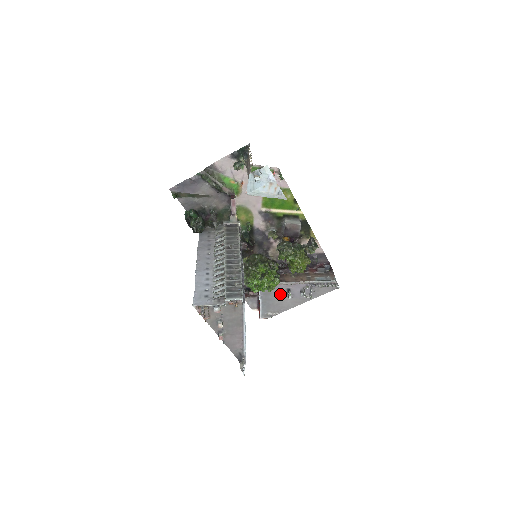
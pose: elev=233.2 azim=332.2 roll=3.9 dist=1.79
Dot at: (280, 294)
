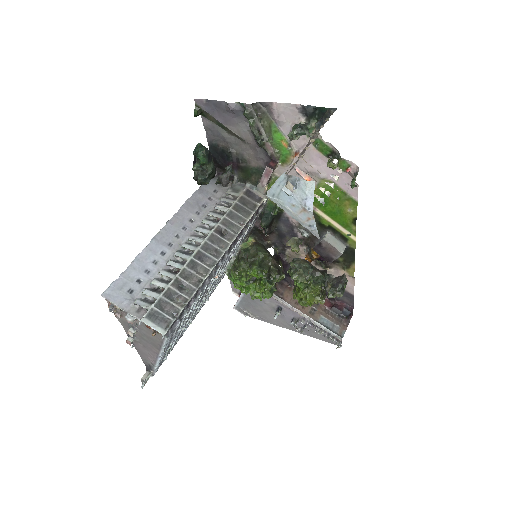
Dot at: (268, 304)
